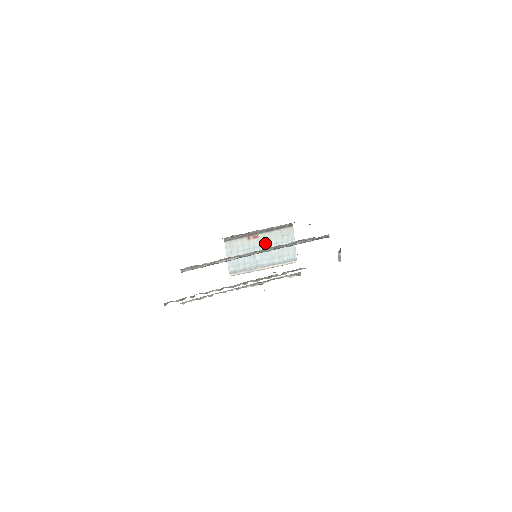
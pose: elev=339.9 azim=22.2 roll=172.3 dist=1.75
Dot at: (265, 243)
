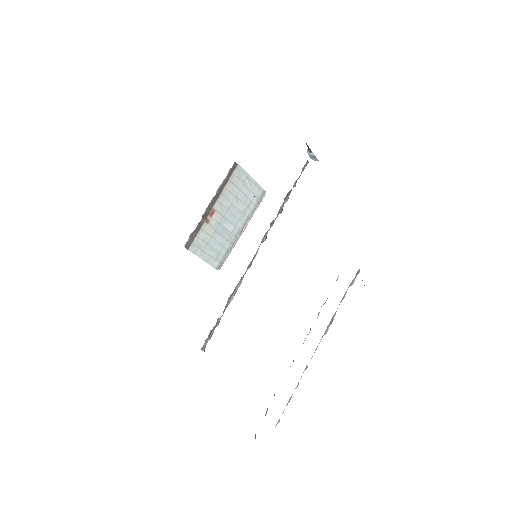
Dot at: (225, 208)
